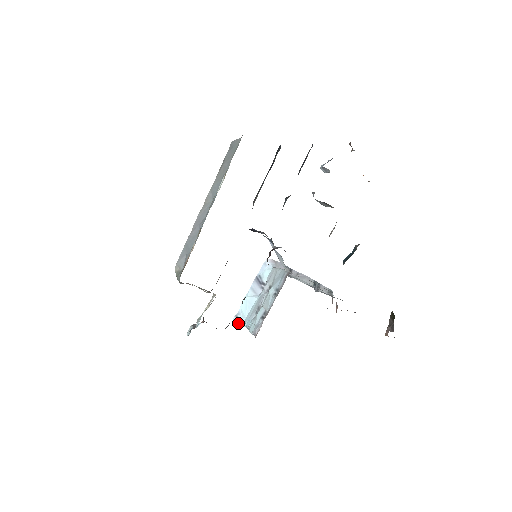
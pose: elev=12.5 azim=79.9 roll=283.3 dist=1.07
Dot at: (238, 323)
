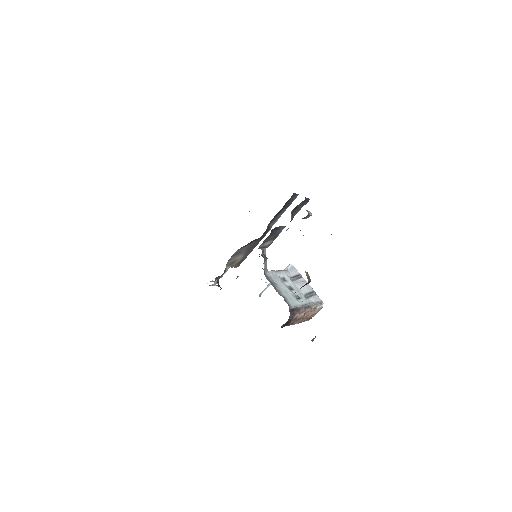
Dot at: (259, 296)
